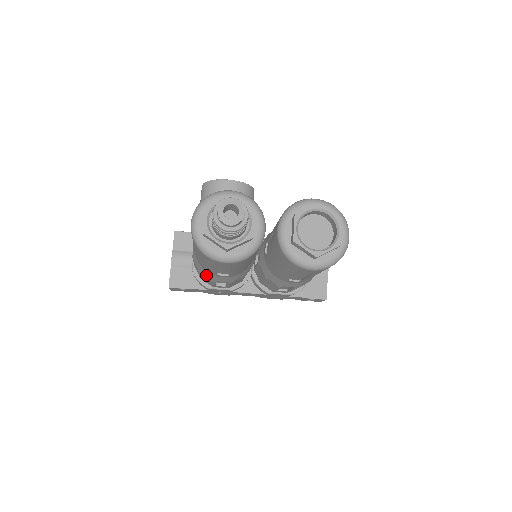
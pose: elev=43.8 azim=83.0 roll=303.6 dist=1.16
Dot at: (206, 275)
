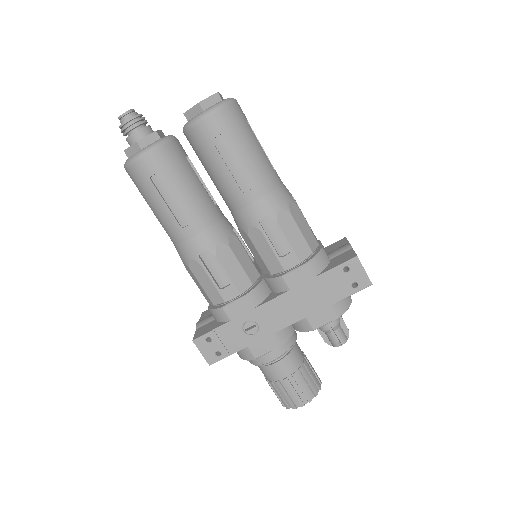
Dot at: (188, 255)
